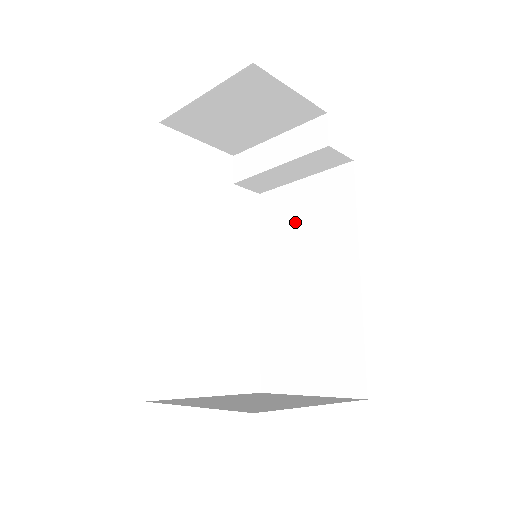
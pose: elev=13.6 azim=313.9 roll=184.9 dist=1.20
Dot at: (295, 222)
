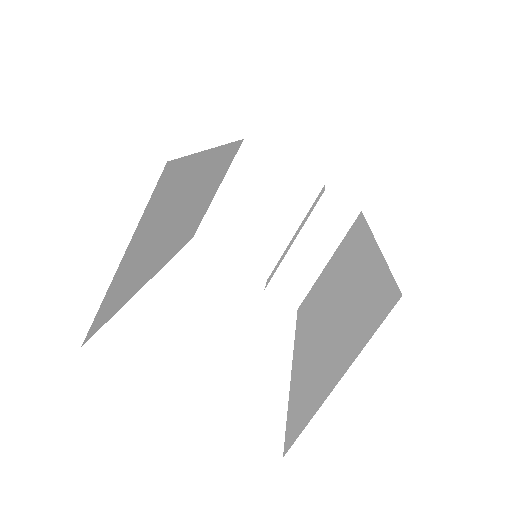
Dot at: (323, 287)
